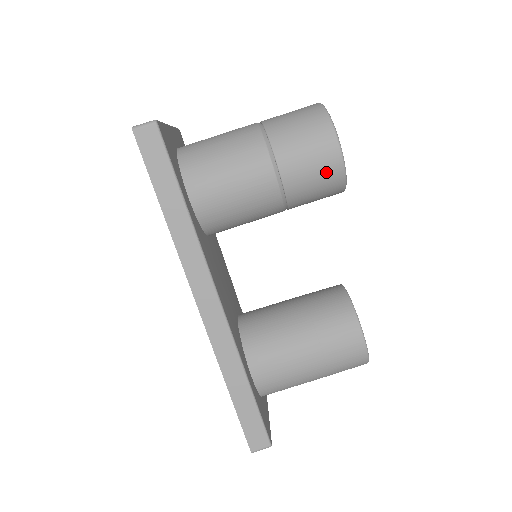
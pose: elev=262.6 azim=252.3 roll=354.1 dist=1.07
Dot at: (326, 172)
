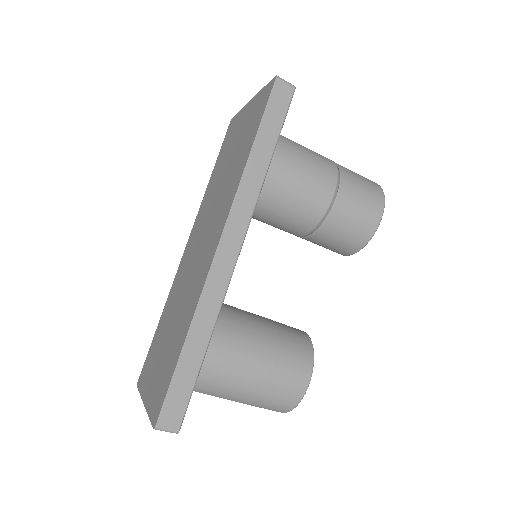
Dot at: (363, 225)
